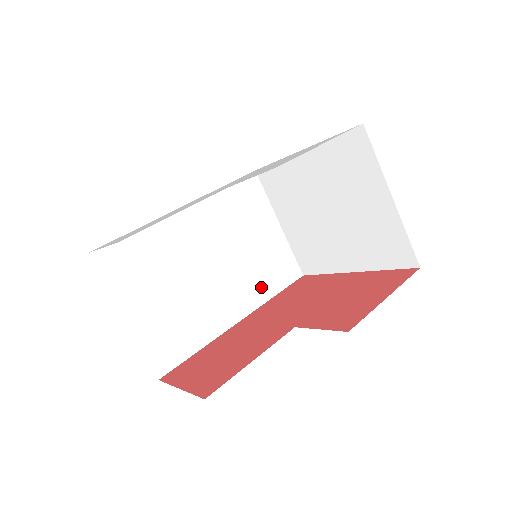
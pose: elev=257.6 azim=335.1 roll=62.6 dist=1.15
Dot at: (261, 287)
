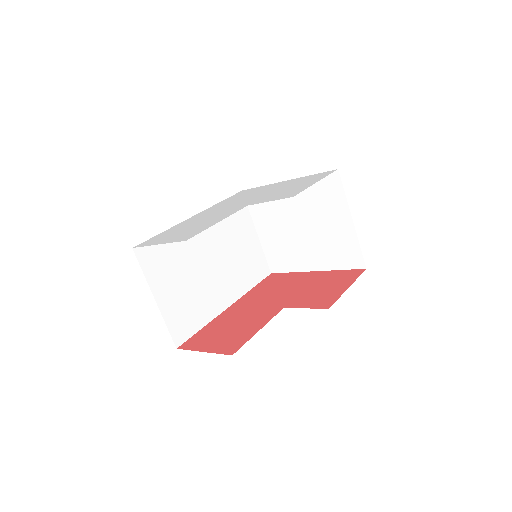
Dot at: (244, 281)
